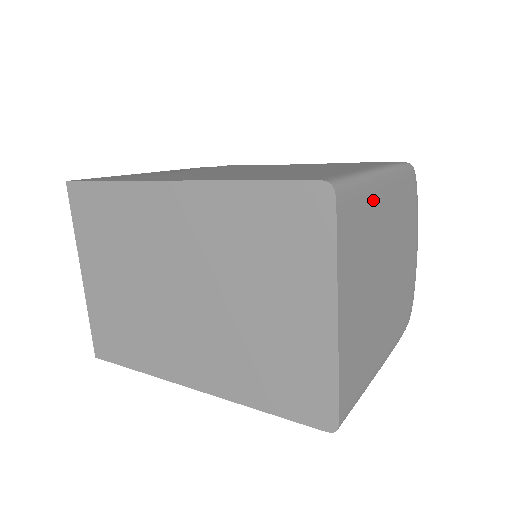
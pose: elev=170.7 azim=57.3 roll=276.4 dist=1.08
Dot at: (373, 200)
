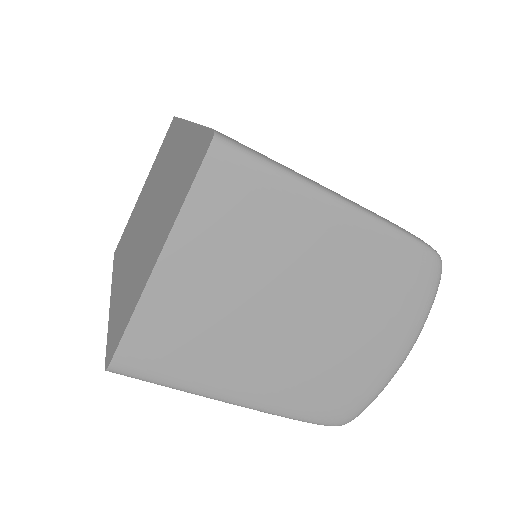
Dot at: (296, 209)
